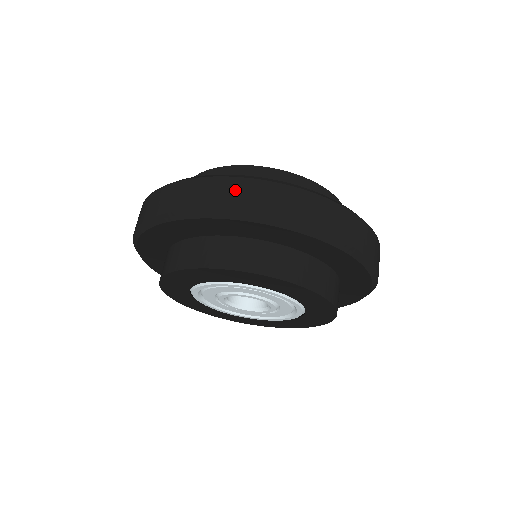
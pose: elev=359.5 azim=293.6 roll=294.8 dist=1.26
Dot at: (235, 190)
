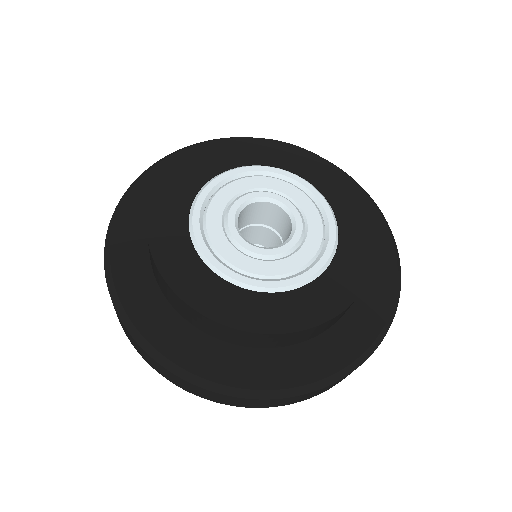
Dot at: occluded
